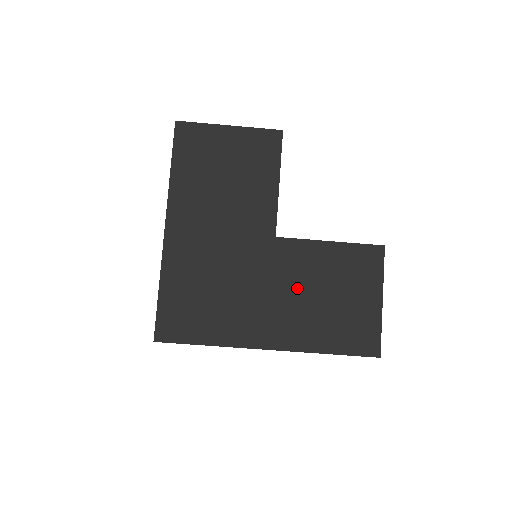
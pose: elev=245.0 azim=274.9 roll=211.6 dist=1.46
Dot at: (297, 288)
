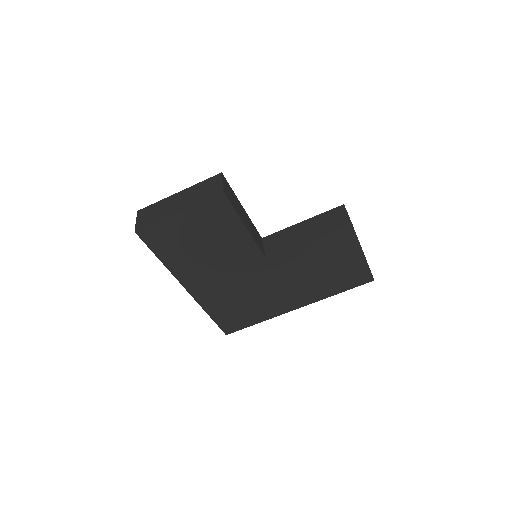
Dot at: (298, 276)
